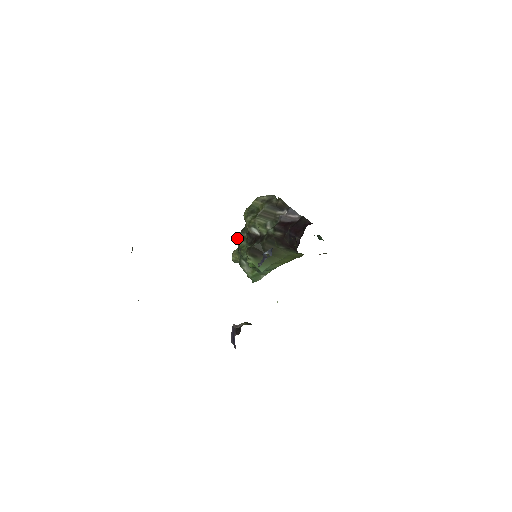
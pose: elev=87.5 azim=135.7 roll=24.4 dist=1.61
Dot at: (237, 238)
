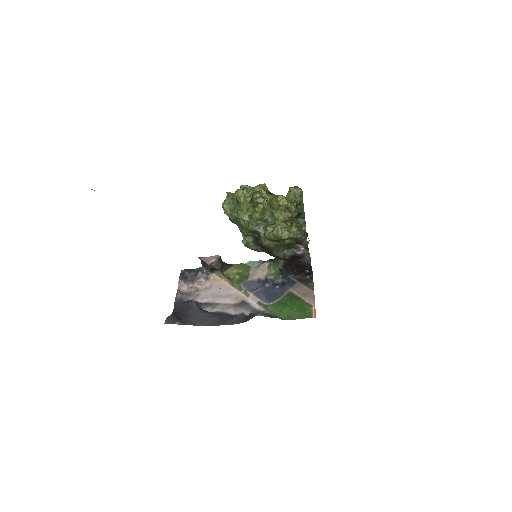
Dot at: (245, 227)
